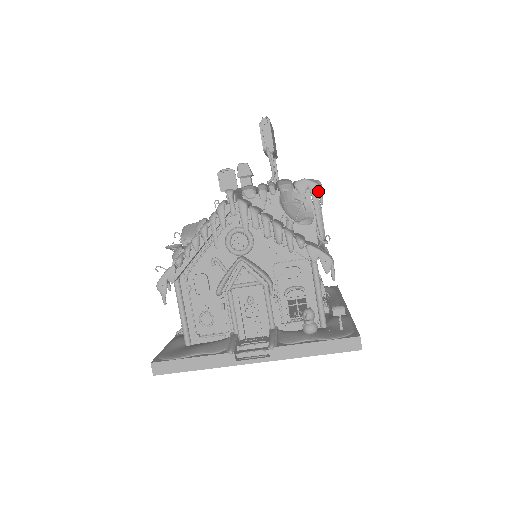
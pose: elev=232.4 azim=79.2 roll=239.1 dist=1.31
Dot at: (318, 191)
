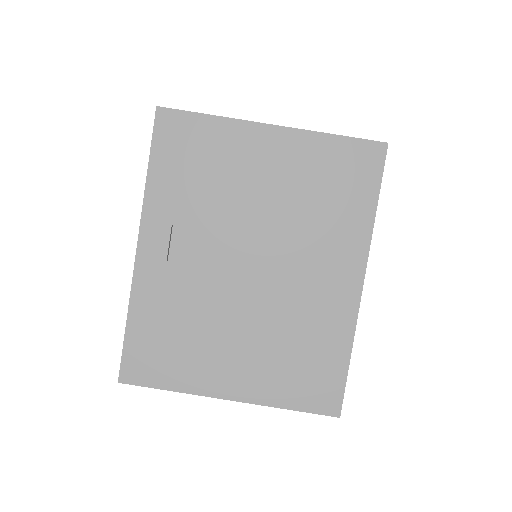
Dot at: occluded
